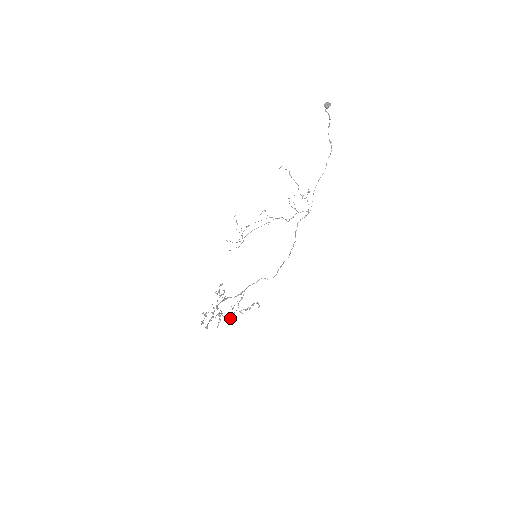
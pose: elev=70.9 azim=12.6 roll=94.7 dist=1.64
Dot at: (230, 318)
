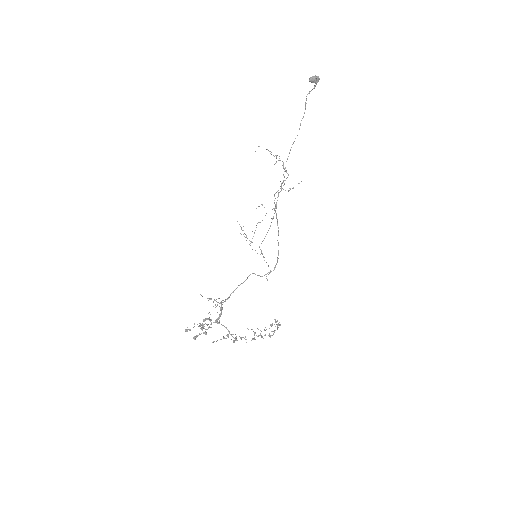
Dot at: occluded
